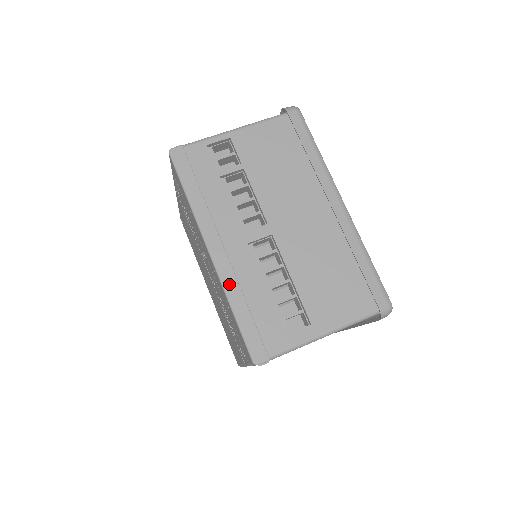
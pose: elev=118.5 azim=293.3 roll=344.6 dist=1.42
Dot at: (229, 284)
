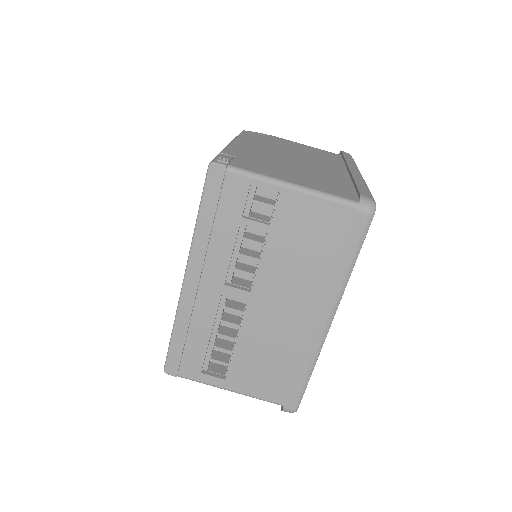
Dot at: (183, 313)
